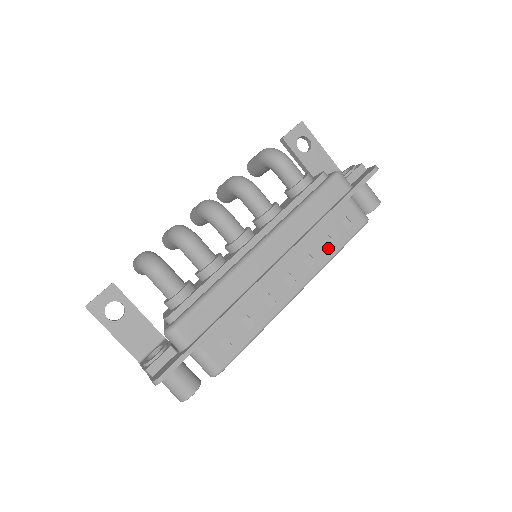
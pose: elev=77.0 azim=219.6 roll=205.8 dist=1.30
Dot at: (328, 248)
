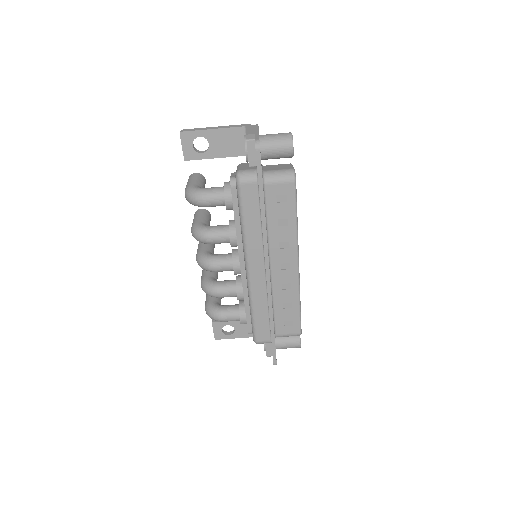
Dot at: (287, 226)
